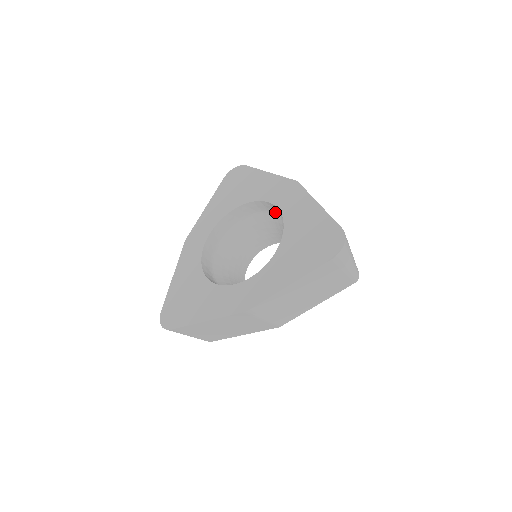
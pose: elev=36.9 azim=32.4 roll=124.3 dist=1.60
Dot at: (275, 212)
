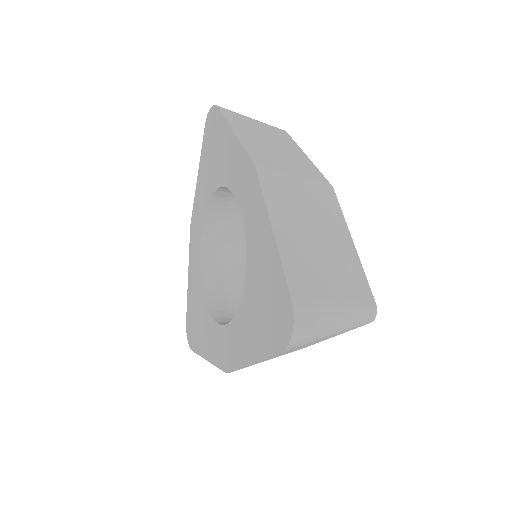
Dot at: occluded
